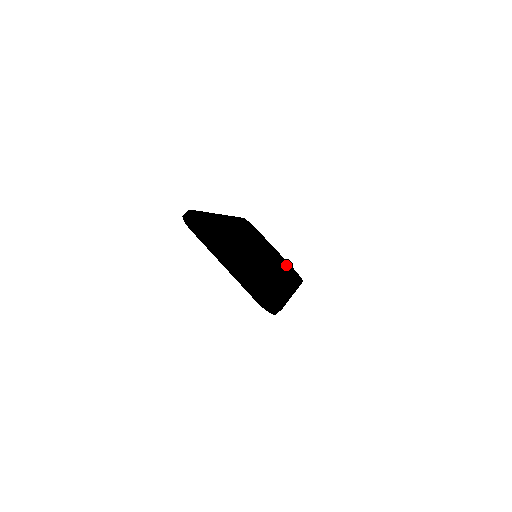
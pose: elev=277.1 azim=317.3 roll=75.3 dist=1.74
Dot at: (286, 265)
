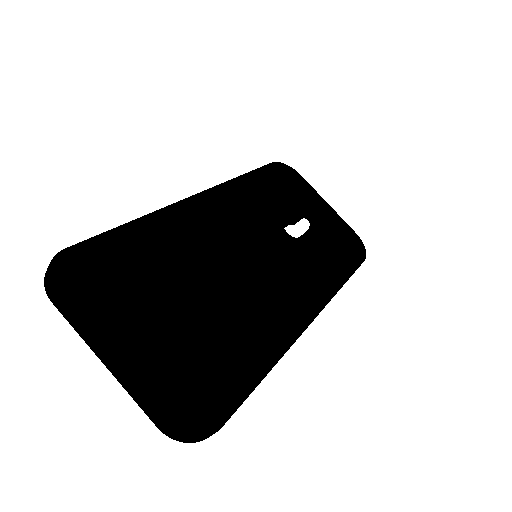
Dot at: (336, 237)
